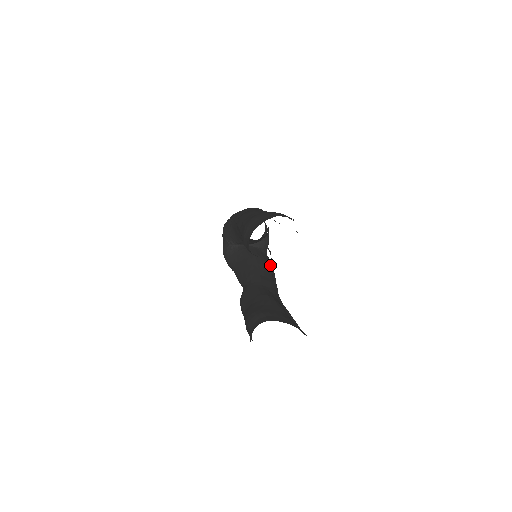
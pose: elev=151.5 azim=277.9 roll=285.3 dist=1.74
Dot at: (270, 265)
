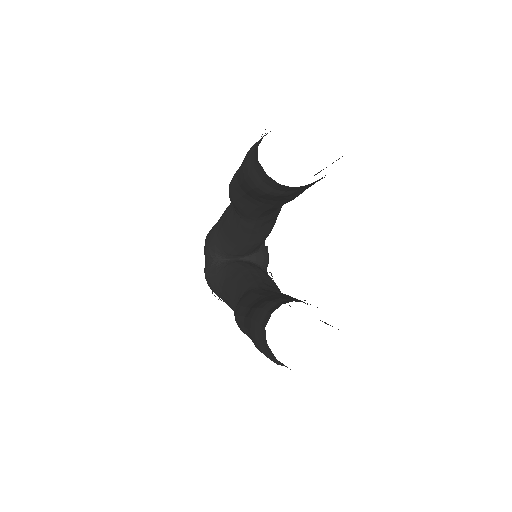
Dot at: occluded
